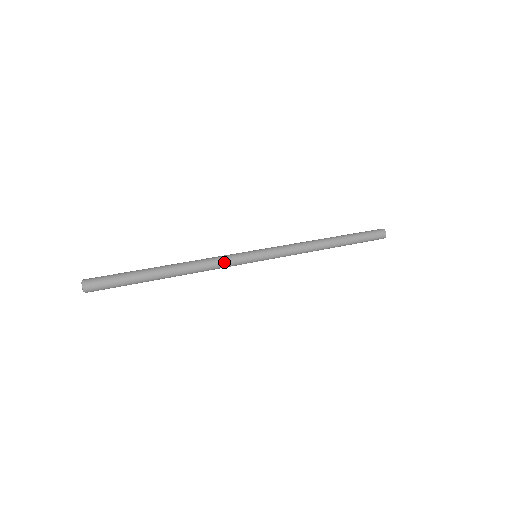
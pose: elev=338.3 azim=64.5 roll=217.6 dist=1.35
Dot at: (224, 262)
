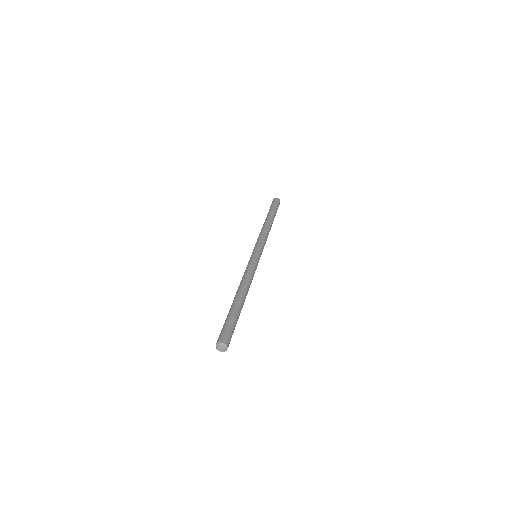
Dot at: (251, 269)
